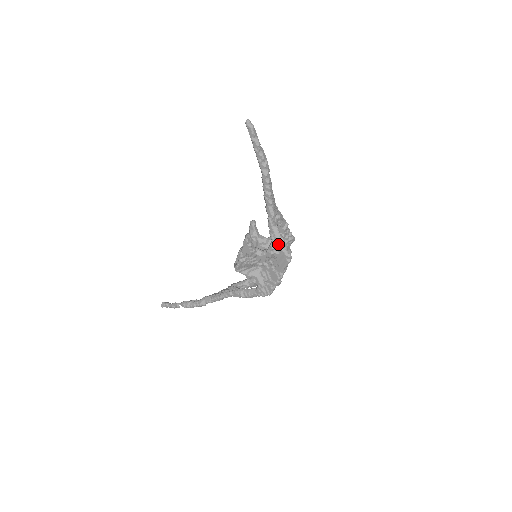
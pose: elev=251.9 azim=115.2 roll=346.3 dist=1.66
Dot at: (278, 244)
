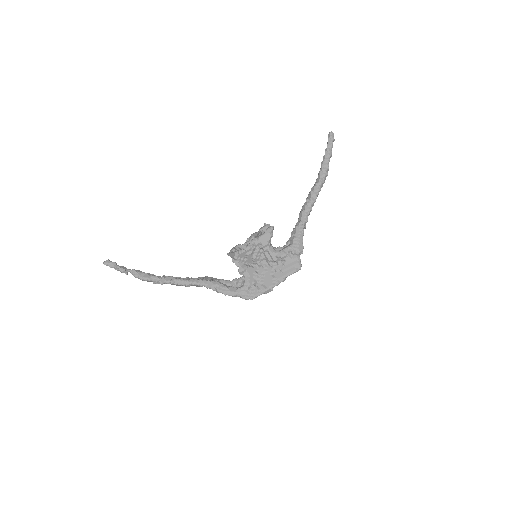
Dot at: (298, 248)
